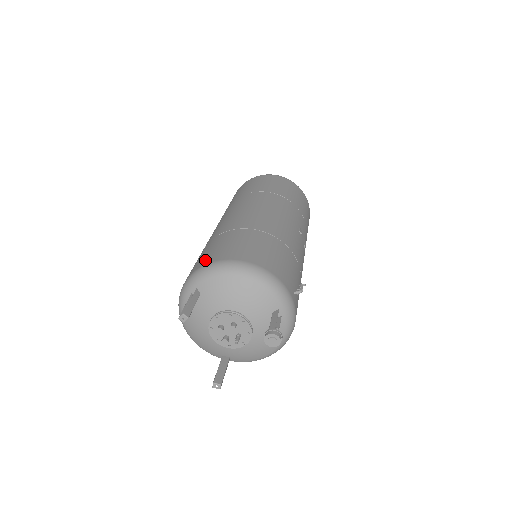
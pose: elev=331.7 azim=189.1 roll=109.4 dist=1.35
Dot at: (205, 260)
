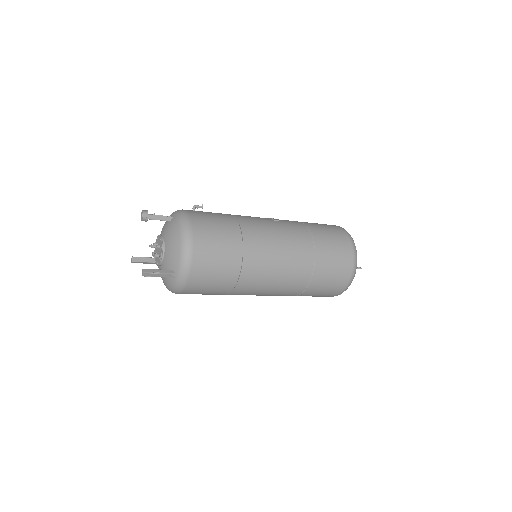
Dot at: occluded
